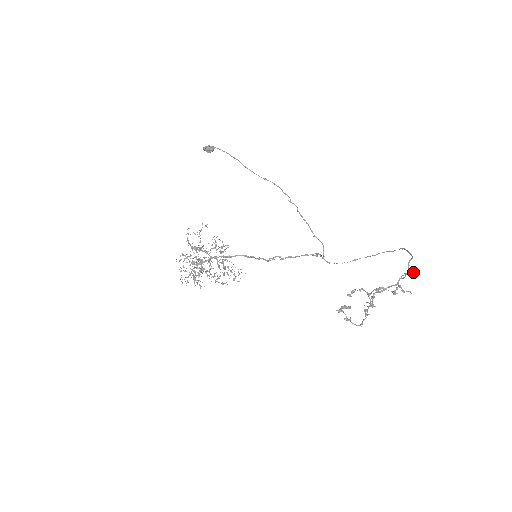
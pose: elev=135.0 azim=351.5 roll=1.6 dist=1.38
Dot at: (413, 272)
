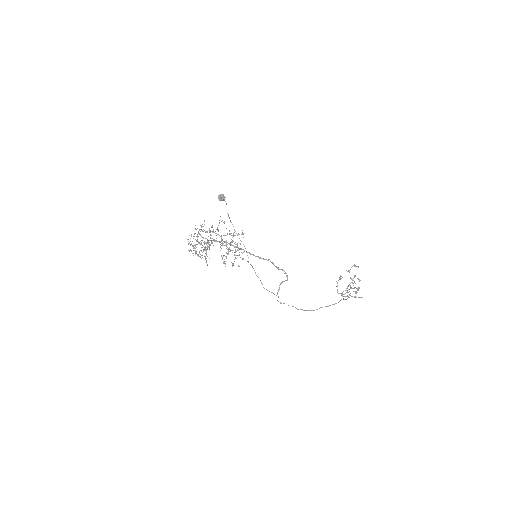
Dot at: (356, 292)
